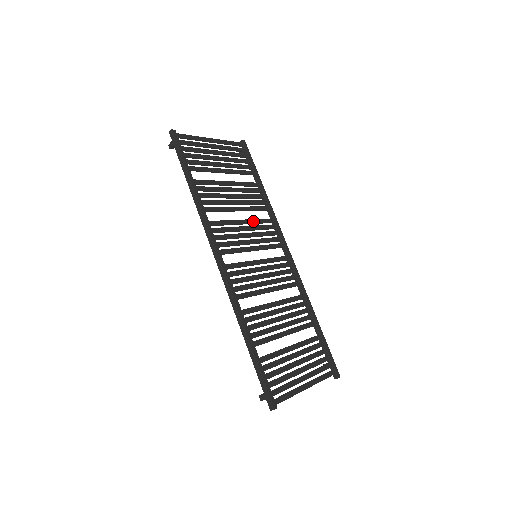
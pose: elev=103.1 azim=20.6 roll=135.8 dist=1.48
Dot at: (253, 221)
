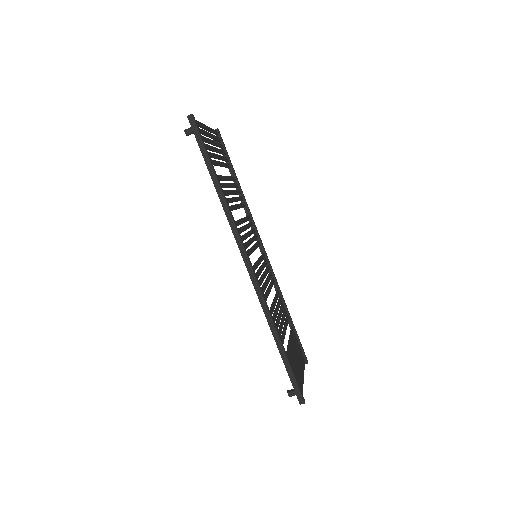
Dot at: (245, 219)
